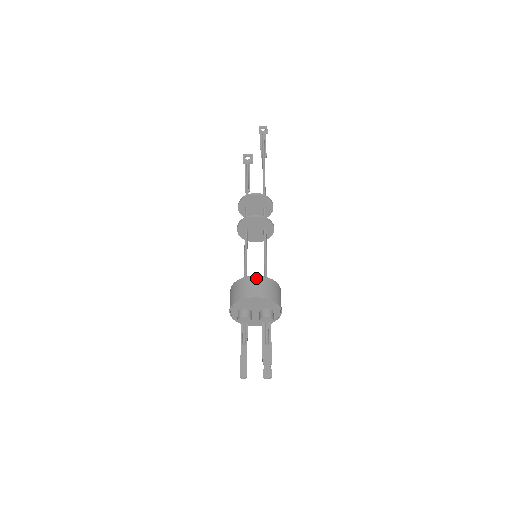
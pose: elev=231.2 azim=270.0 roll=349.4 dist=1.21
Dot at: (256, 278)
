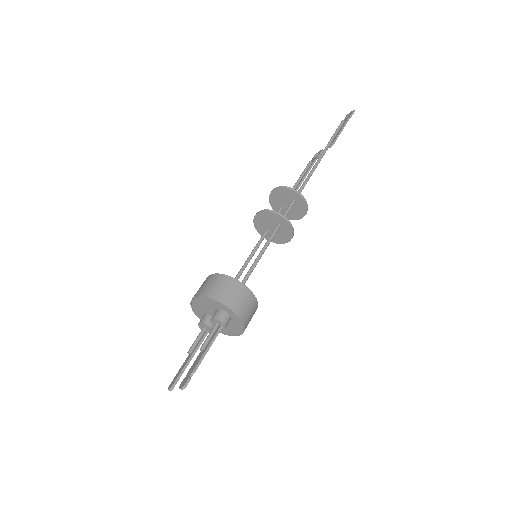
Dot at: (208, 277)
